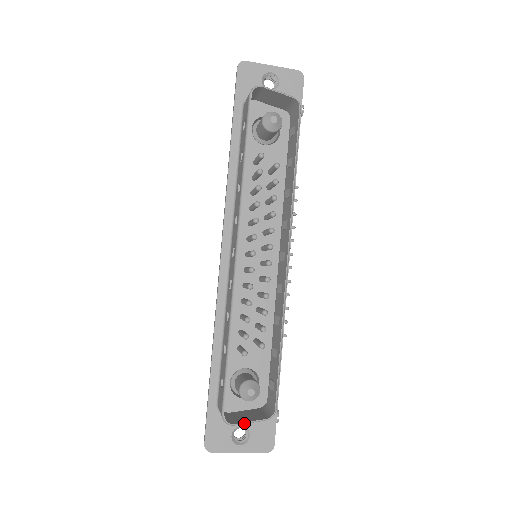
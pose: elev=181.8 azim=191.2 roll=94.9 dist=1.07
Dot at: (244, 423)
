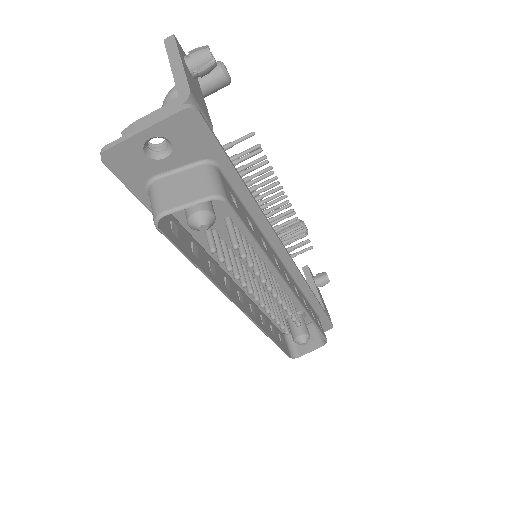
Dot at: occluded
